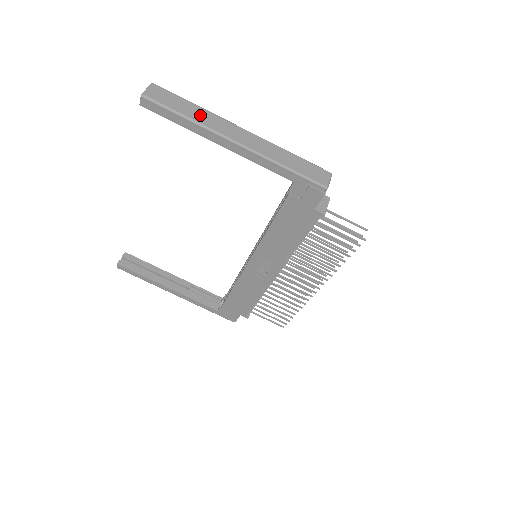
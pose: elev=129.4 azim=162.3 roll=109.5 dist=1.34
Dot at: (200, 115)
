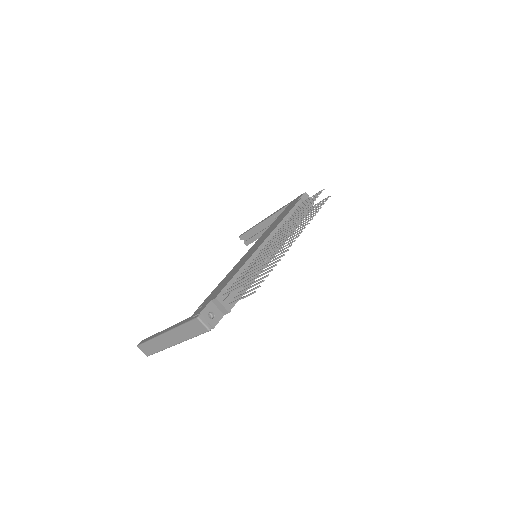
Dot at: (157, 346)
